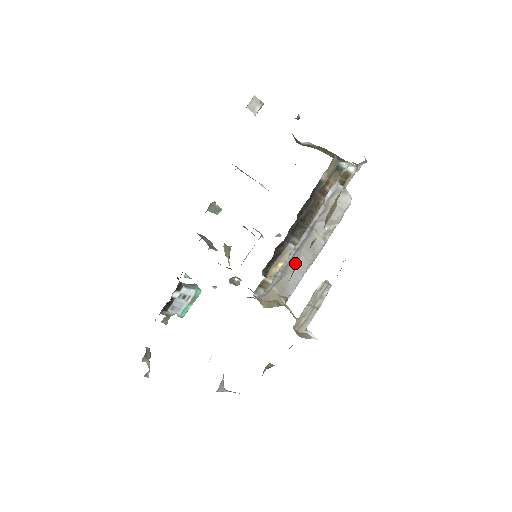
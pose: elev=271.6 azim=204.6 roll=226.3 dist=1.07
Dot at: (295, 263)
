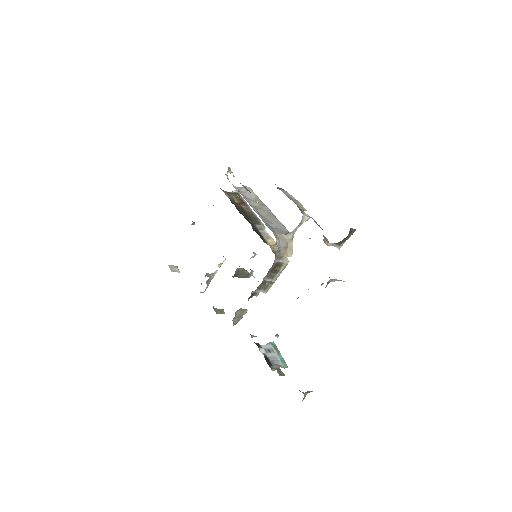
Dot at: (268, 221)
